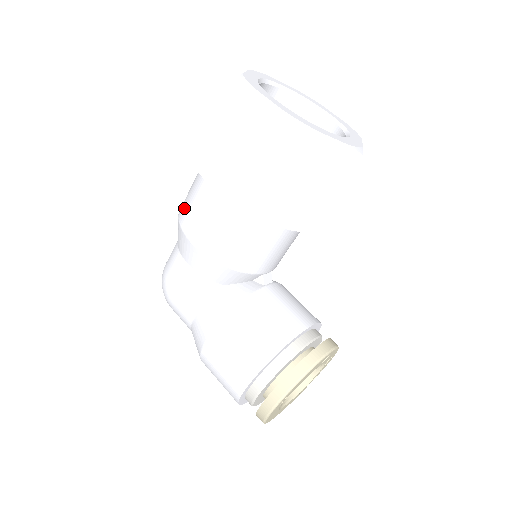
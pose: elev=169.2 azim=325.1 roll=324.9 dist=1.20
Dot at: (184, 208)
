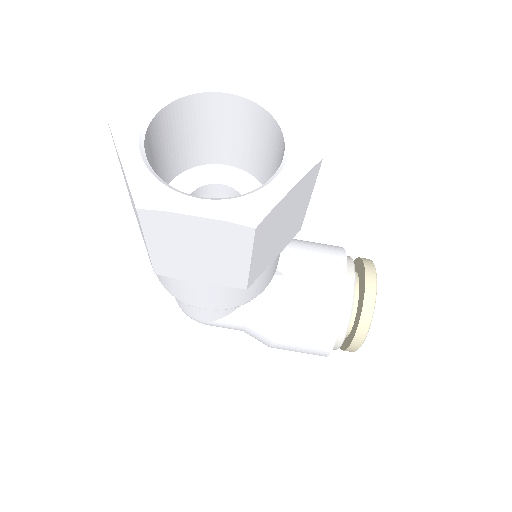
Dot at: (167, 286)
